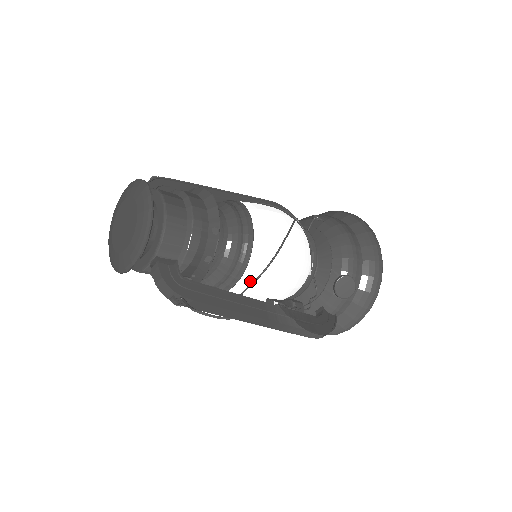
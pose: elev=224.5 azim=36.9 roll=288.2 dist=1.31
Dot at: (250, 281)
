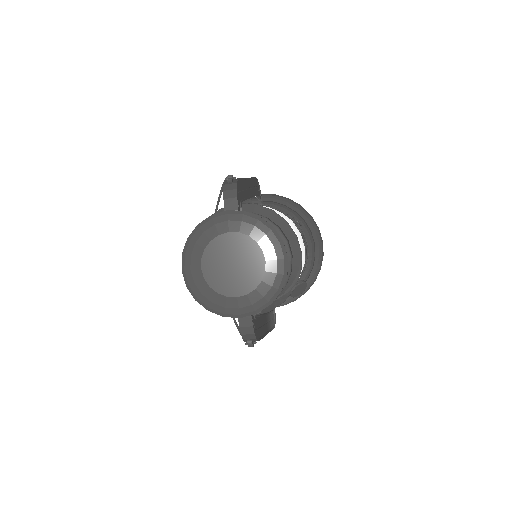
Dot at: occluded
